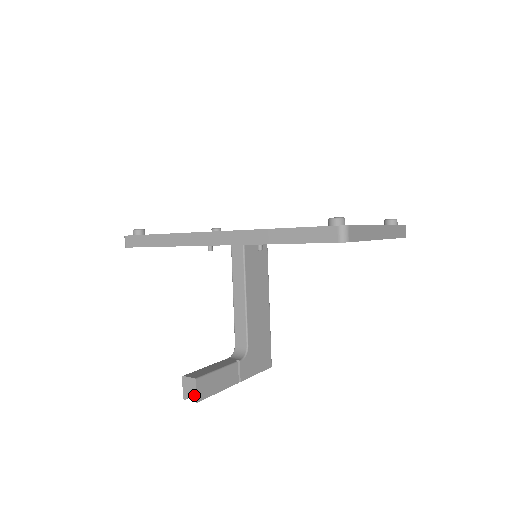
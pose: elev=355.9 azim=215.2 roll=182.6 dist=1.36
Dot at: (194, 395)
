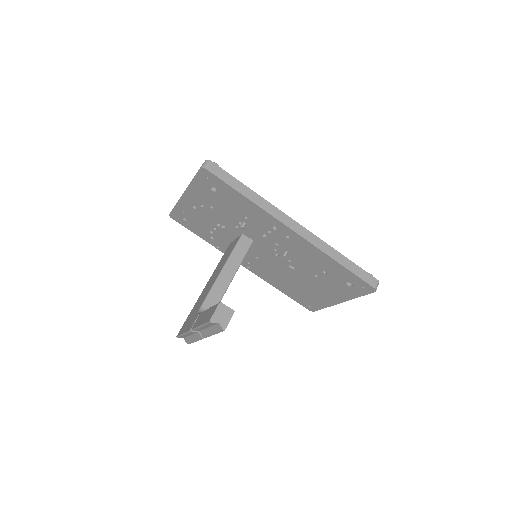
Dot at: (225, 323)
